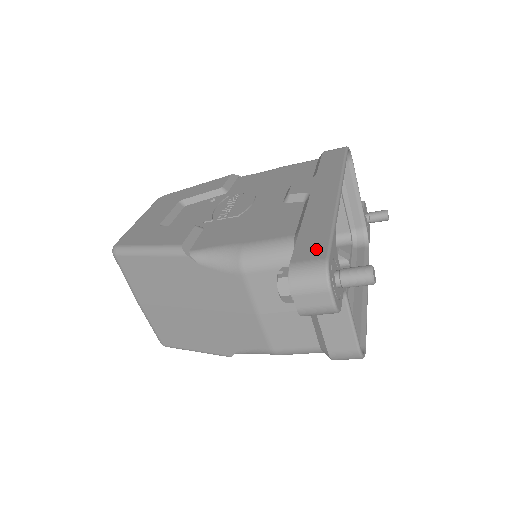
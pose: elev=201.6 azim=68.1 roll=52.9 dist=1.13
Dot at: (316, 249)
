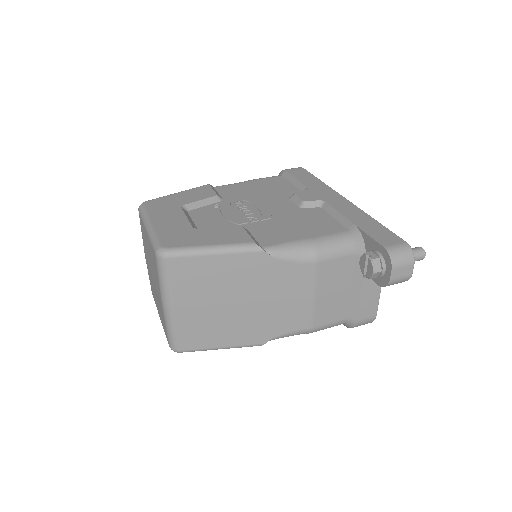
Dot at: (390, 237)
